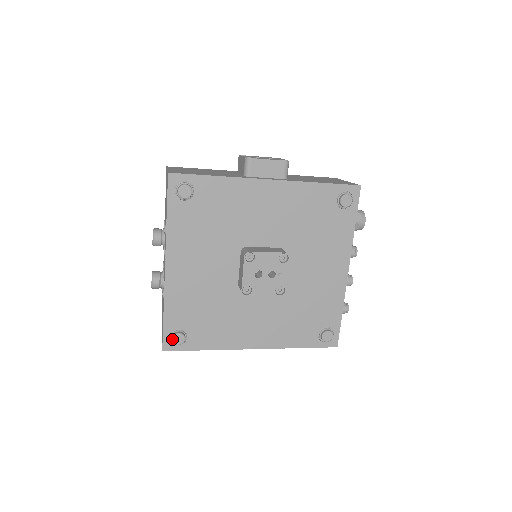
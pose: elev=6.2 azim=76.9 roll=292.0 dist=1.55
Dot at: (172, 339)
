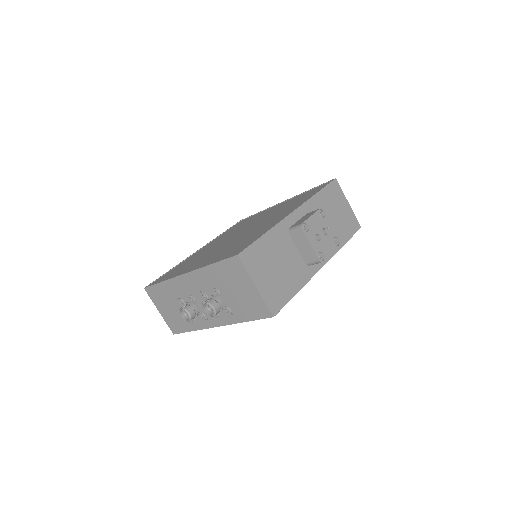
Dot at: occluded
